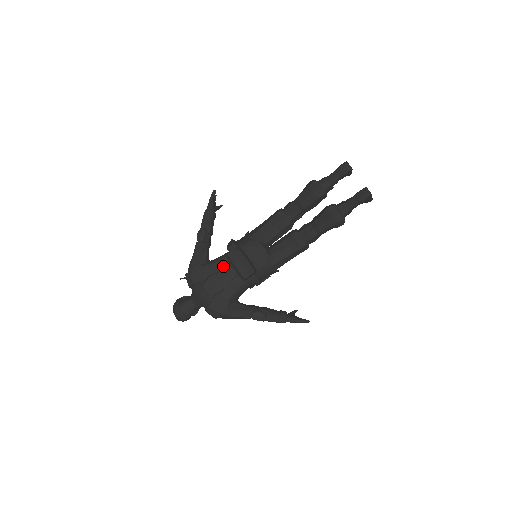
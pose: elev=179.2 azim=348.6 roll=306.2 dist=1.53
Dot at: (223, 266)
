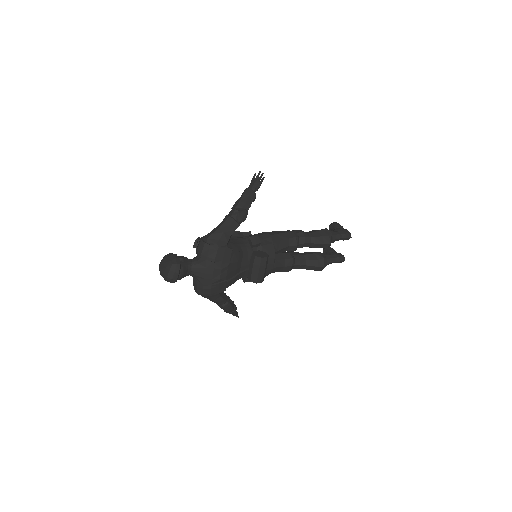
Dot at: (242, 258)
